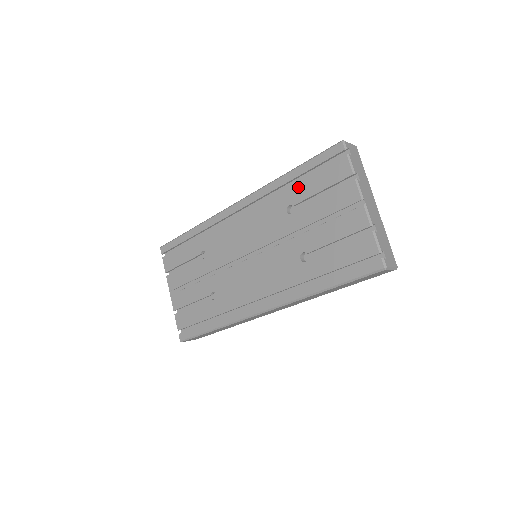
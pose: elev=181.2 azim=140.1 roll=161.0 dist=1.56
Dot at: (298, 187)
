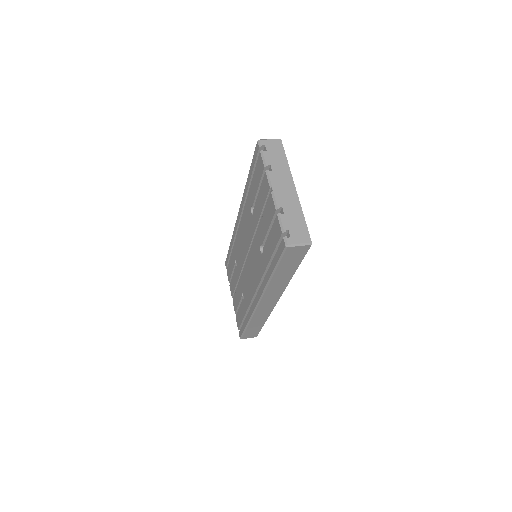
Dot at: (251, 190)
